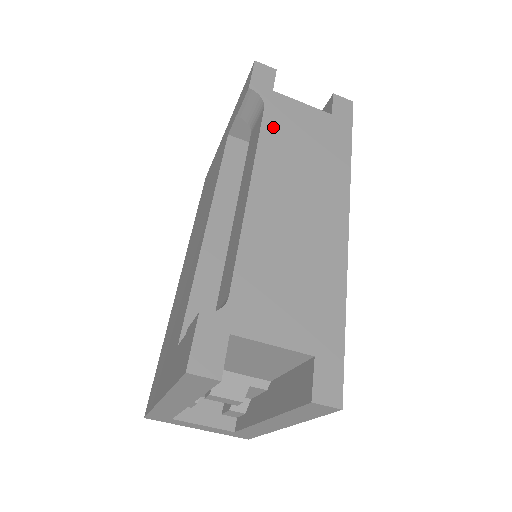
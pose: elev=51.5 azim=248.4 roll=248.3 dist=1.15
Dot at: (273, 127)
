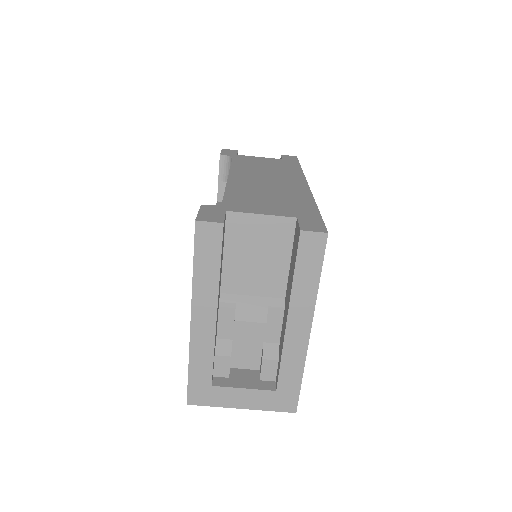
Dot at: (240, 162)
